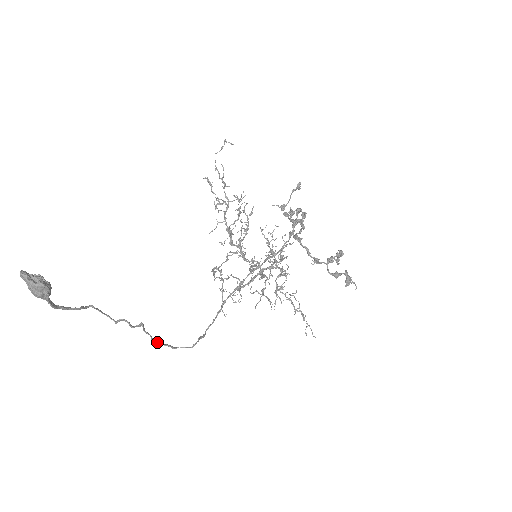
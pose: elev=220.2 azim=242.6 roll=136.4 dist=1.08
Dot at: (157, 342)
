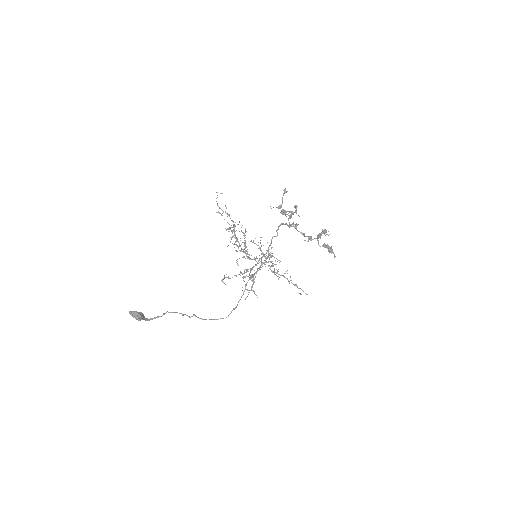
Dot at: occluded
